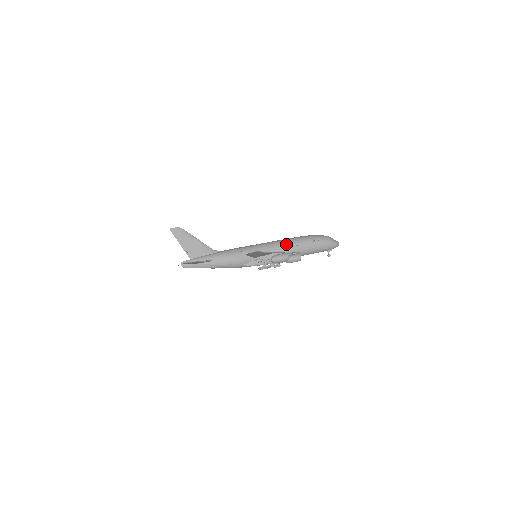
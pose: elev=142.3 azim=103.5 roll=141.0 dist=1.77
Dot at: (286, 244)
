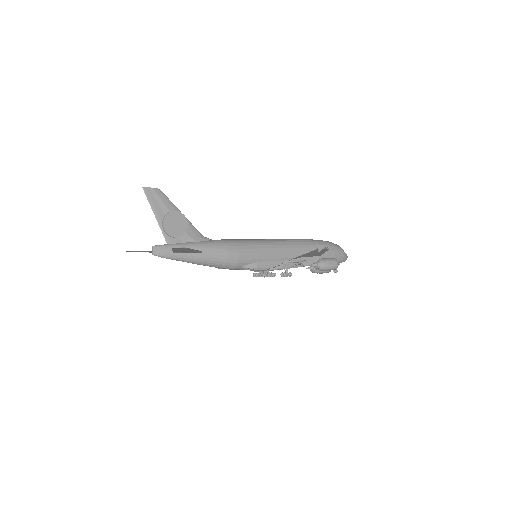
Dot at: (298, 246)
